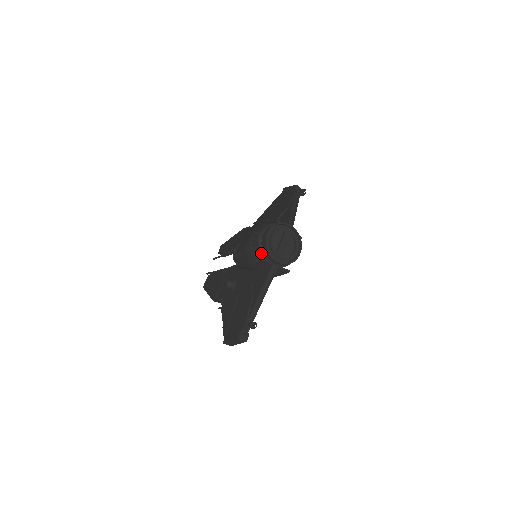
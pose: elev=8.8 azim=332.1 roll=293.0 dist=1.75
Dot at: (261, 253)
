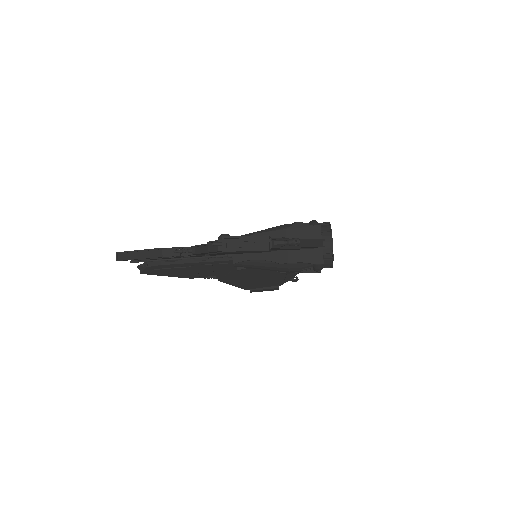
Dot at: occluded
